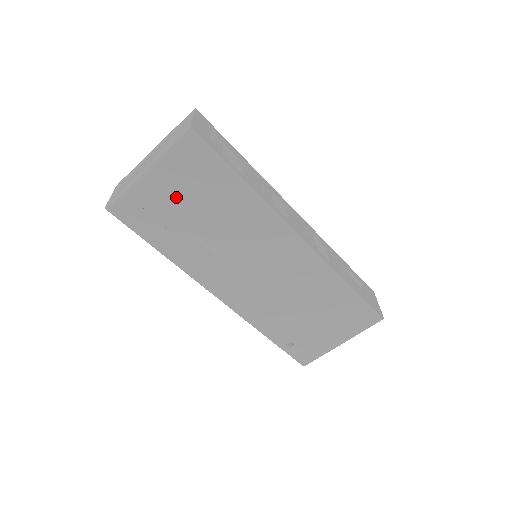
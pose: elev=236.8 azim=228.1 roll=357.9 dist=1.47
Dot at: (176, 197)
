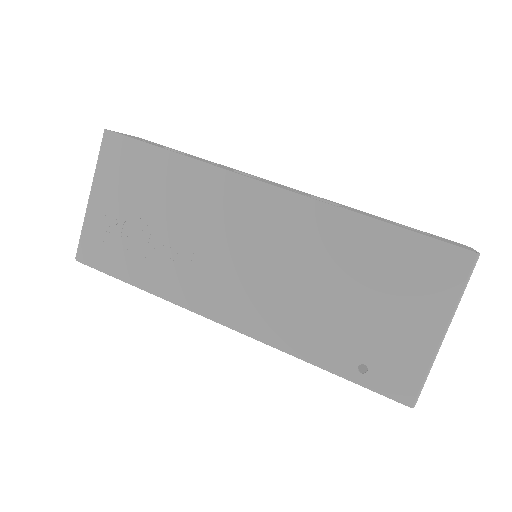
Dot at: (124, 210)
